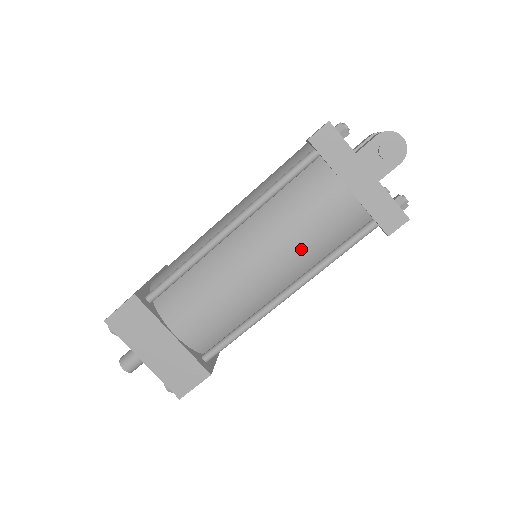
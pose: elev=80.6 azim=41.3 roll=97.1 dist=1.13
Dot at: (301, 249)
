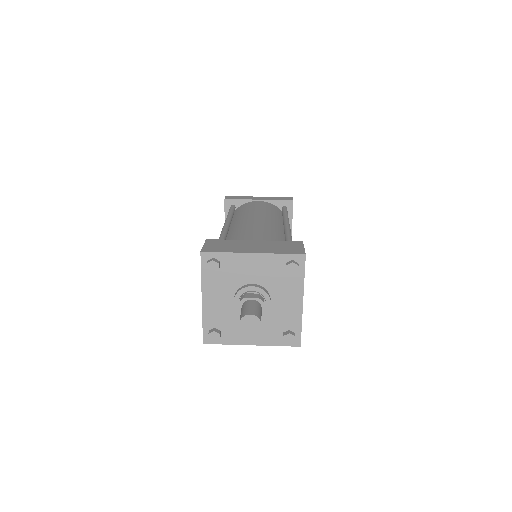
Dot at: (268, 213)
